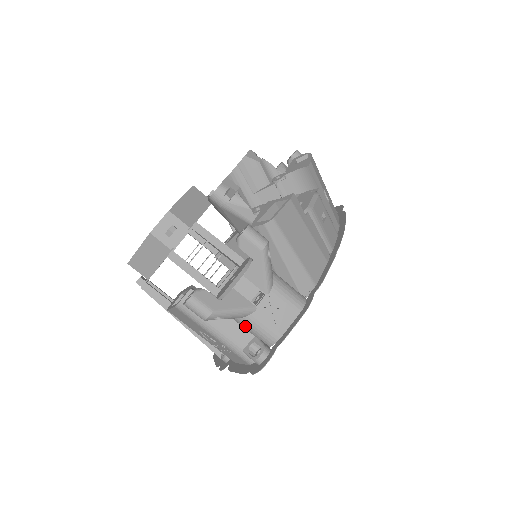
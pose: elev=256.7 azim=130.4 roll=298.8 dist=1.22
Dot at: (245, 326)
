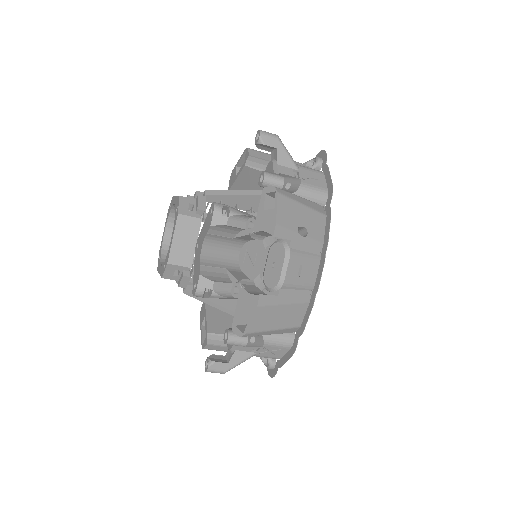
Dot at: occluded
